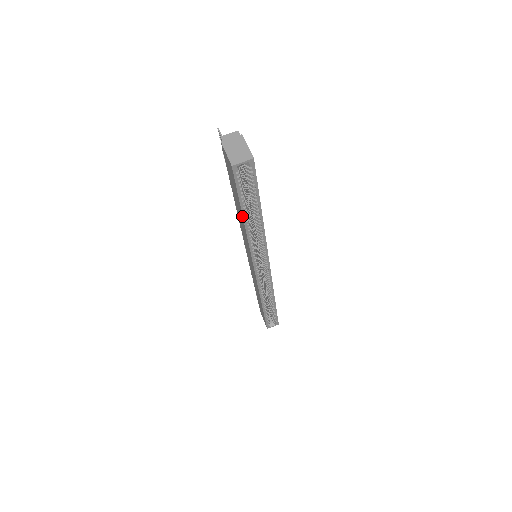
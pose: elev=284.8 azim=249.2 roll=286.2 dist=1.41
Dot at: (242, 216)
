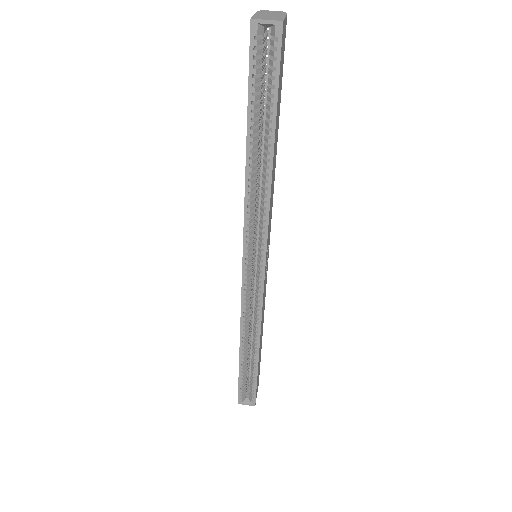
Dot at: (246, 138)
